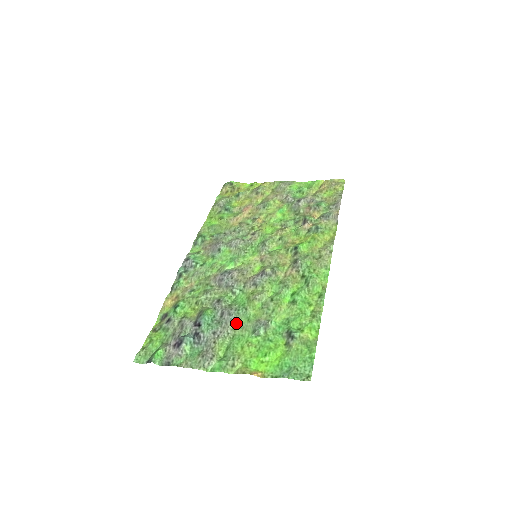
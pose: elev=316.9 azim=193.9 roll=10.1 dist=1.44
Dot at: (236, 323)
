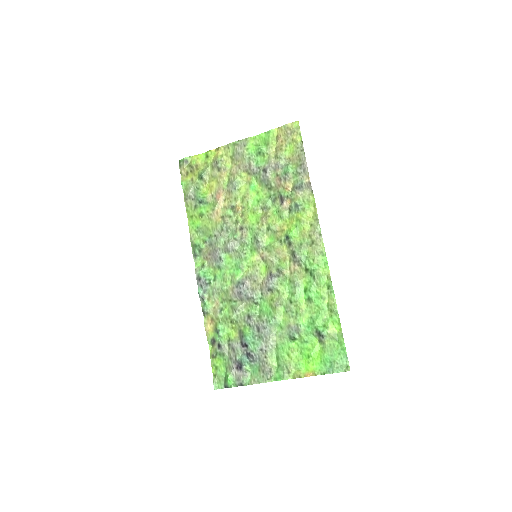
Dot at: (273, 334)
